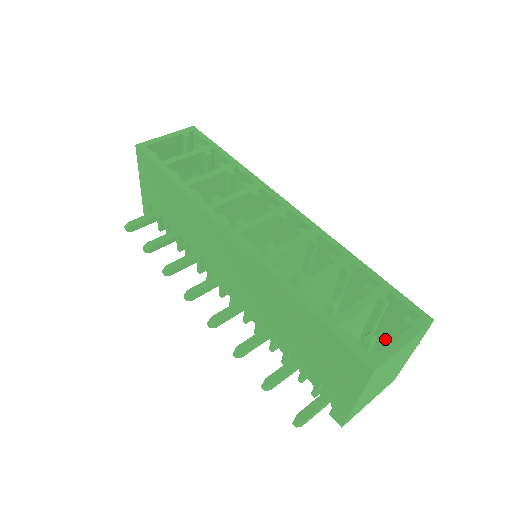
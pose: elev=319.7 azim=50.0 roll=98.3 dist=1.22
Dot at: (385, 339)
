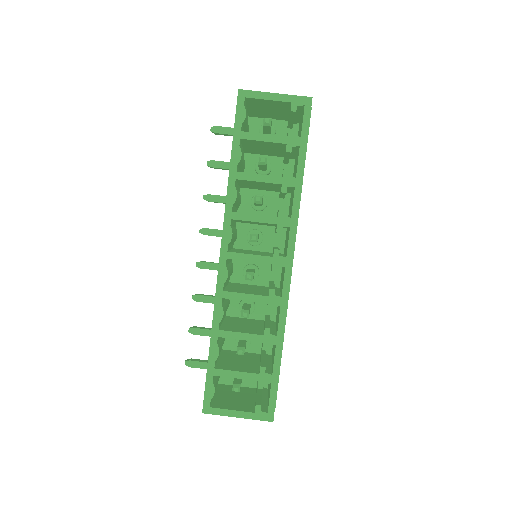
Dot at: occluded
